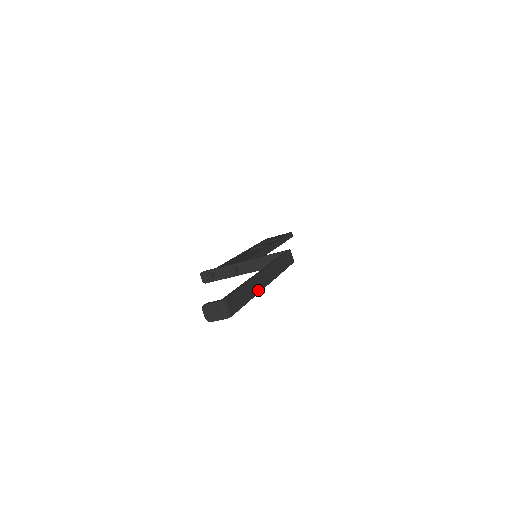
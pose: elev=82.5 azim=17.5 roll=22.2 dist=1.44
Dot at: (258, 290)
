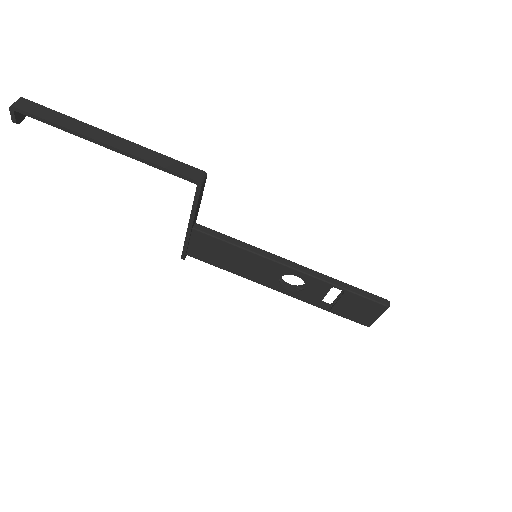
Dot at: (80, 132)
